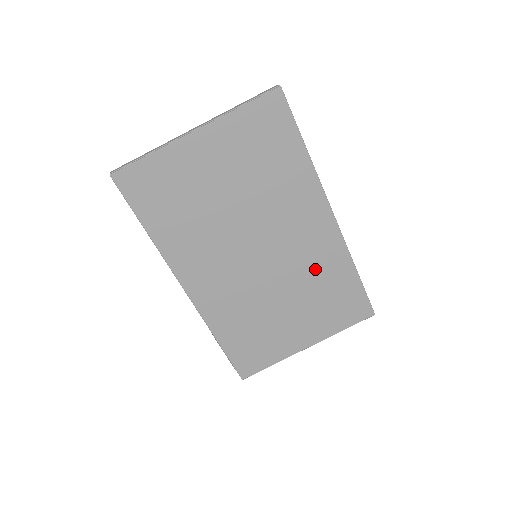
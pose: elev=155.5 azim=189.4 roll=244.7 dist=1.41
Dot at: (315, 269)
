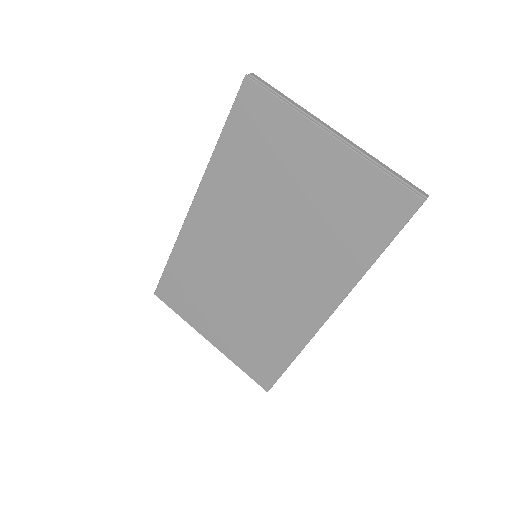
Dot at: (274, 318)
